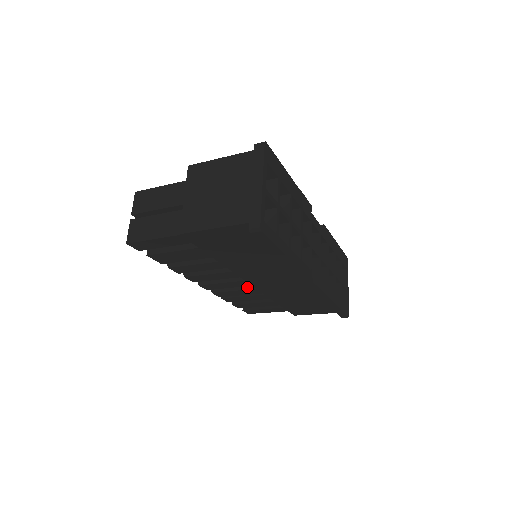
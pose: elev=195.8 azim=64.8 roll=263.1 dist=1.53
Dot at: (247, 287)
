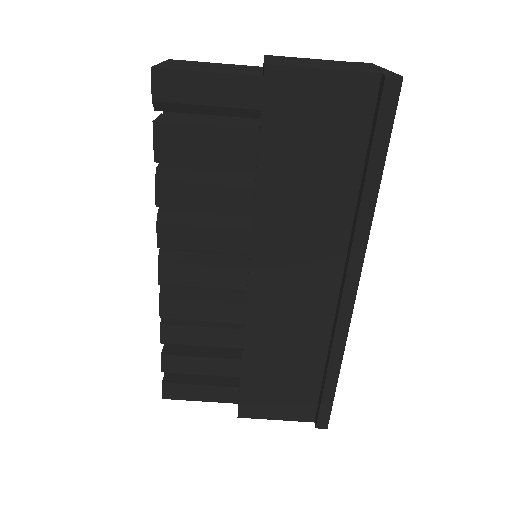
Dot at: (226, 298)
